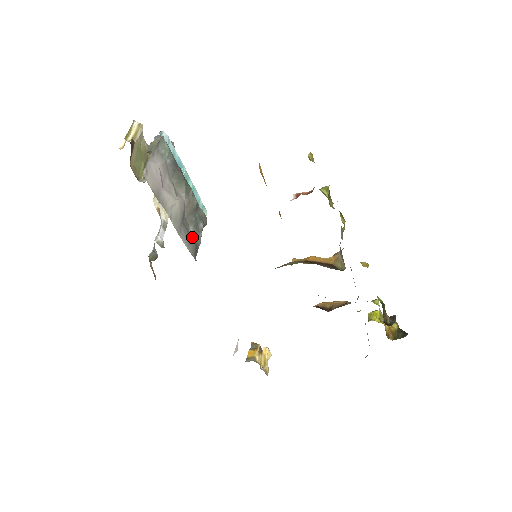
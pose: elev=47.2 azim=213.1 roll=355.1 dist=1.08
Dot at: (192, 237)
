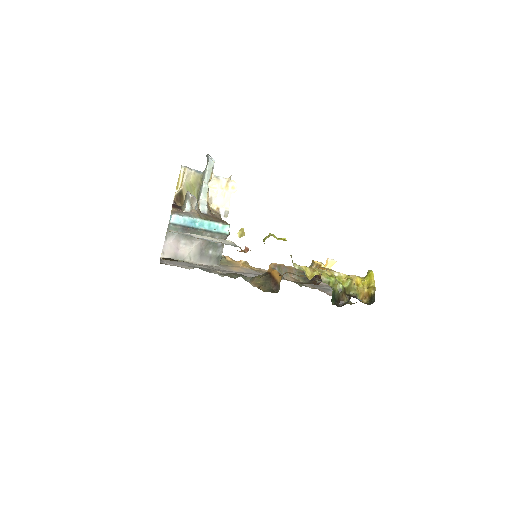
Dot at: (213, 255)
